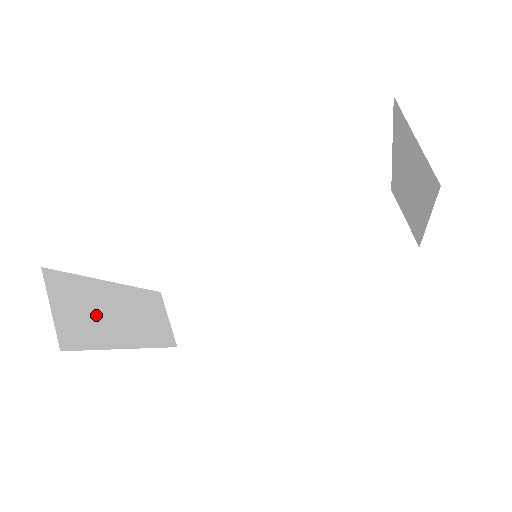
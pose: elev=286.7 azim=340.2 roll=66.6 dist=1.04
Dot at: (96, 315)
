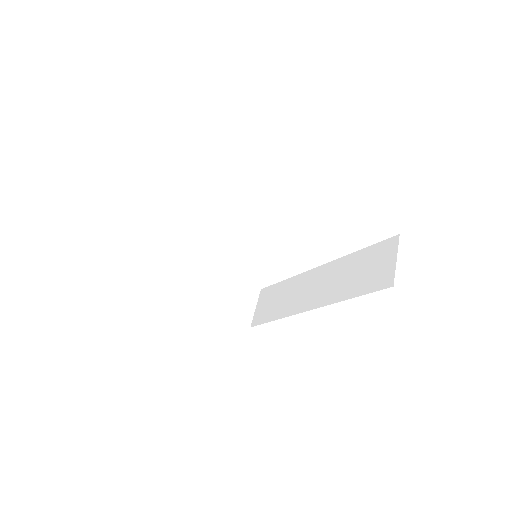
Dot at: (181, 272)
